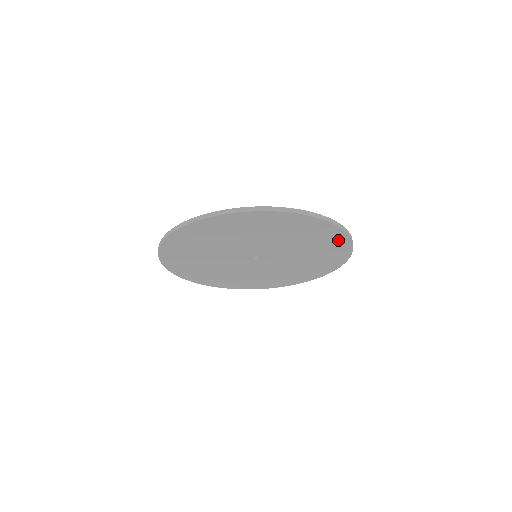
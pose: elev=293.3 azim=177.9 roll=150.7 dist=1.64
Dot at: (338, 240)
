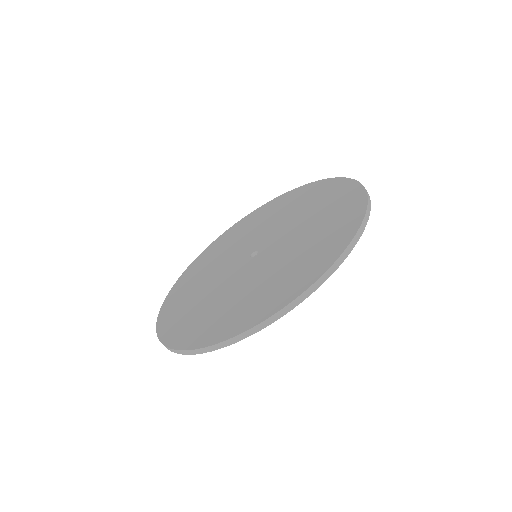
Dot at: occluded
